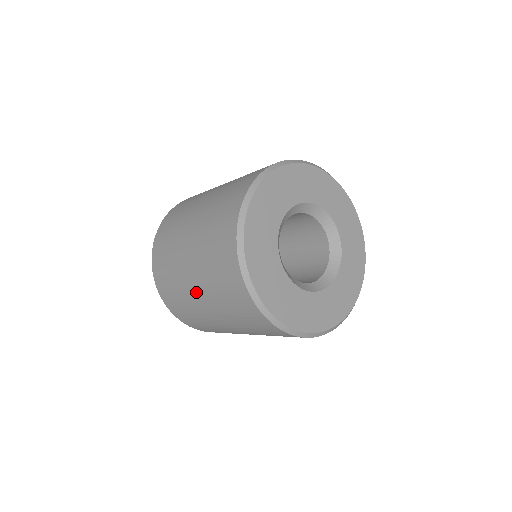
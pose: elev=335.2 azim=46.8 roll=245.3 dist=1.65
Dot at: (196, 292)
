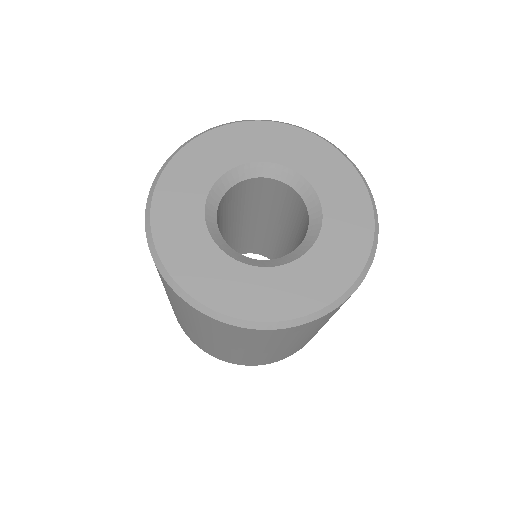
Dot at: occluded
